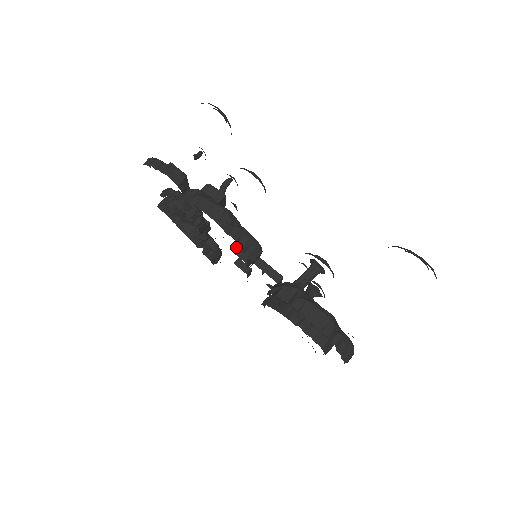
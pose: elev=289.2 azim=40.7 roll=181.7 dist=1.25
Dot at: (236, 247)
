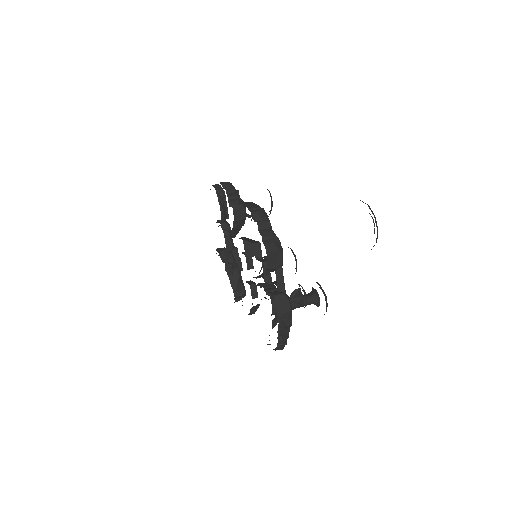
Dot at: (240, 238)
